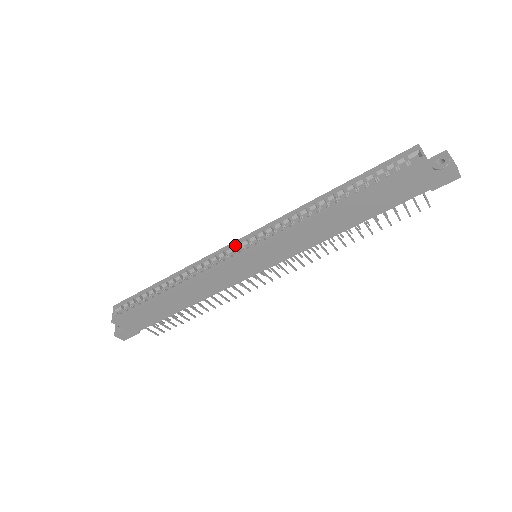
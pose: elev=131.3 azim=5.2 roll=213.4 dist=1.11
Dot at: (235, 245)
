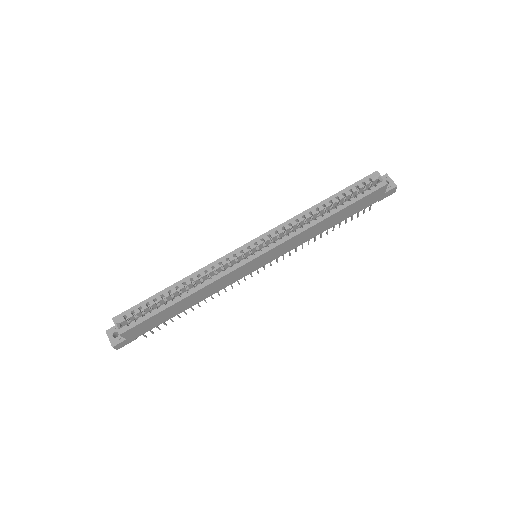
Dot at: (244, 249)
